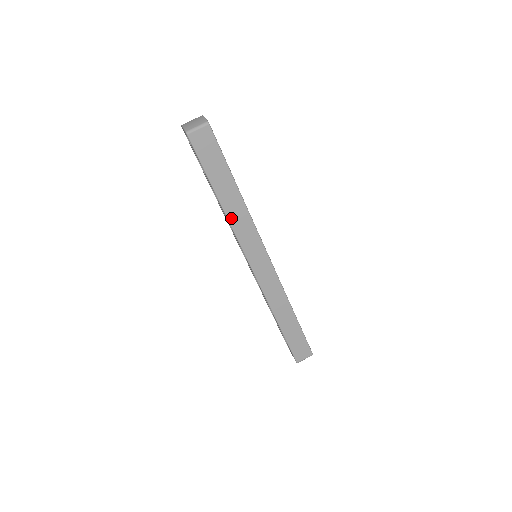
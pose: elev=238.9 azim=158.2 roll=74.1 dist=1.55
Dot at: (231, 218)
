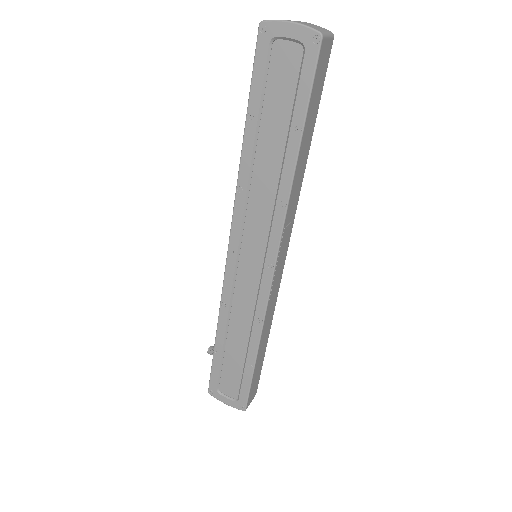
Dot at: (292, 190)
